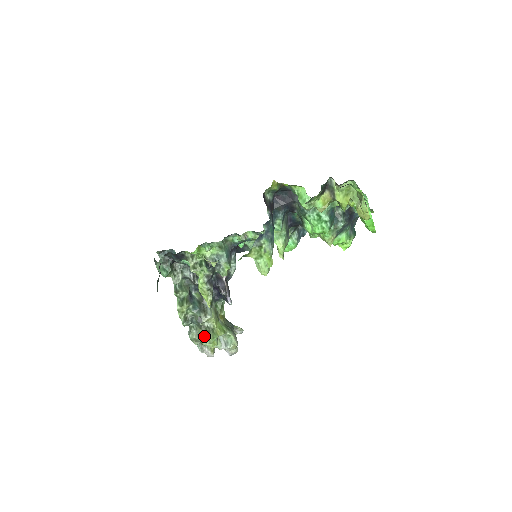
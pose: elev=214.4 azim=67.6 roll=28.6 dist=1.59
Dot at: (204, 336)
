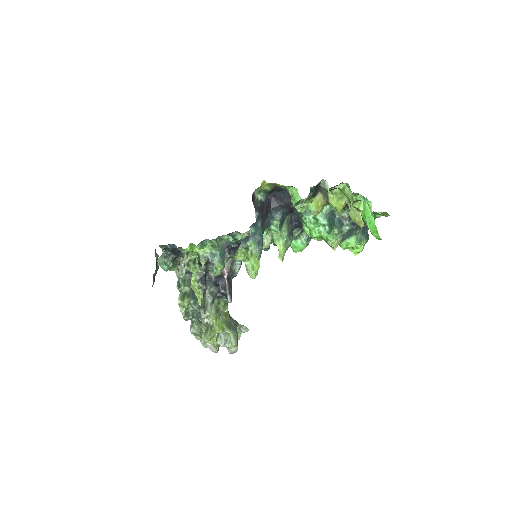
Dot at: (203, 332)
